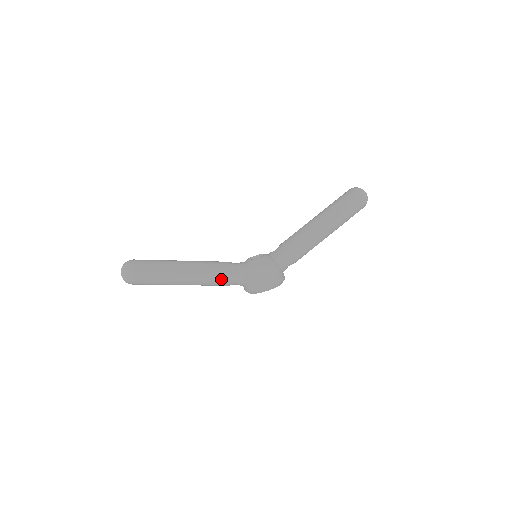
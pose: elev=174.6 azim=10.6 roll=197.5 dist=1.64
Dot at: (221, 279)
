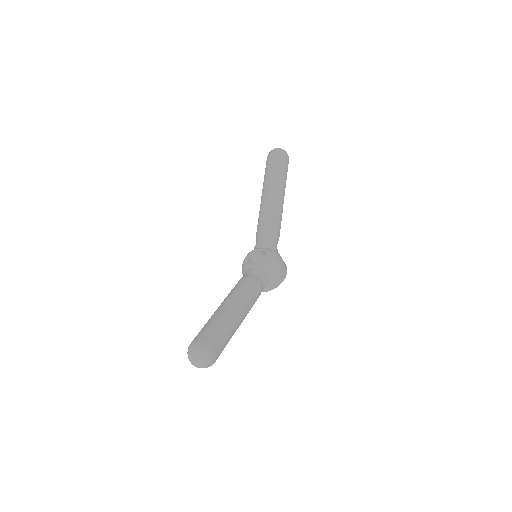
Dot at: (258, 296)
